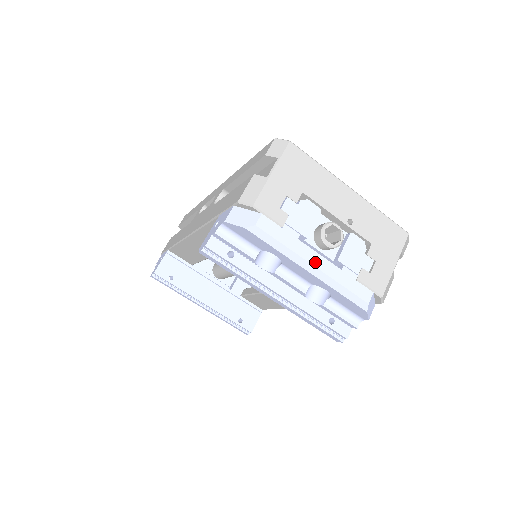
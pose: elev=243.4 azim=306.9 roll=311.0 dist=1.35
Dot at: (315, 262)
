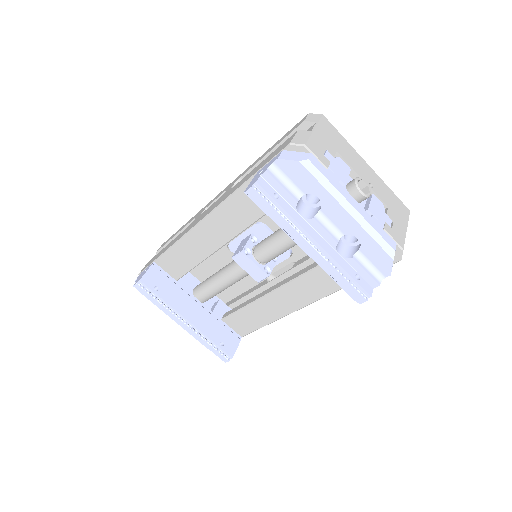
Dot at: (353, 204)
